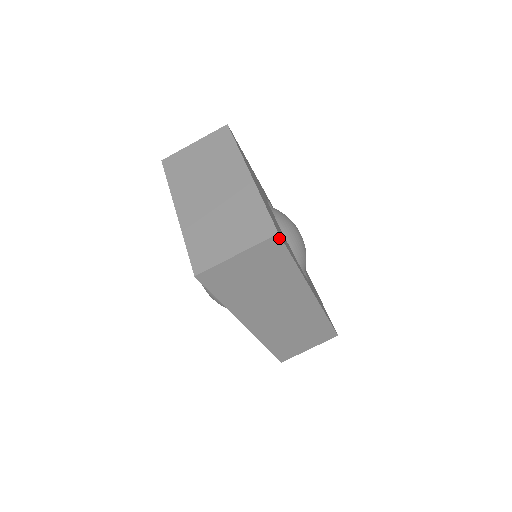
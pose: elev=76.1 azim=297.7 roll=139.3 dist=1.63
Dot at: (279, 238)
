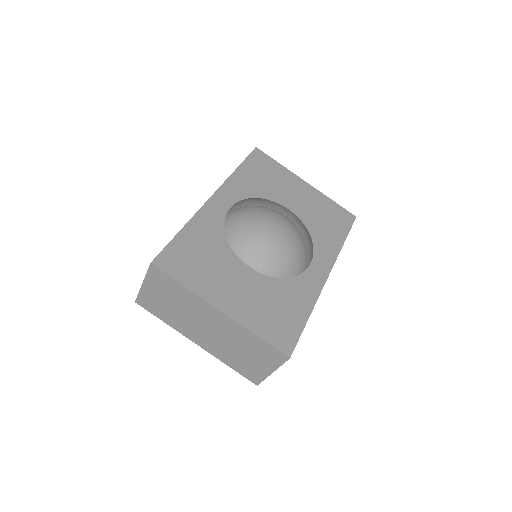
Dot at: (291, 354)
